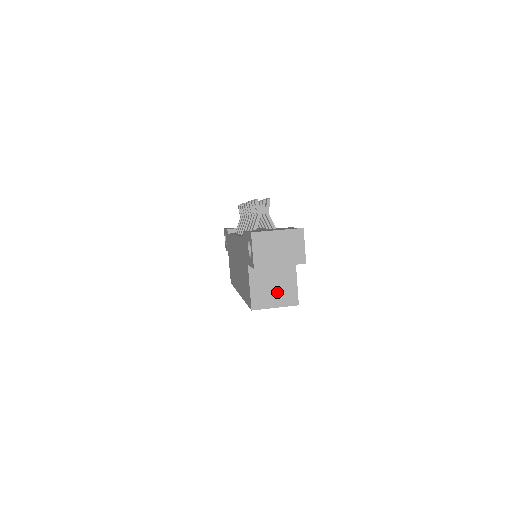
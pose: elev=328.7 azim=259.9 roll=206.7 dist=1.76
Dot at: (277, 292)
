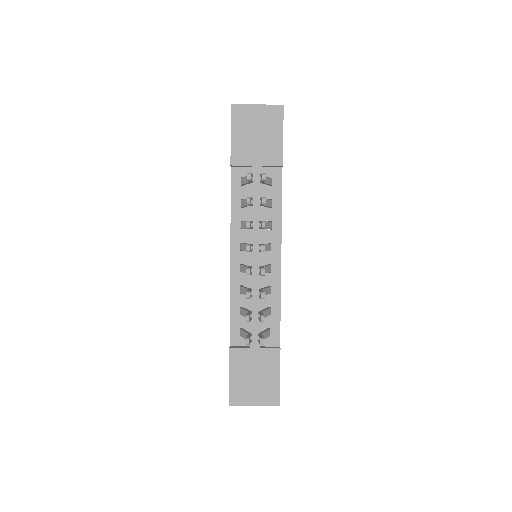
Dot at: occluded
